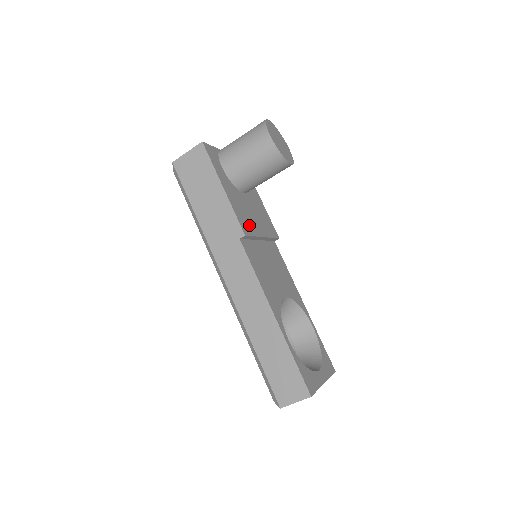
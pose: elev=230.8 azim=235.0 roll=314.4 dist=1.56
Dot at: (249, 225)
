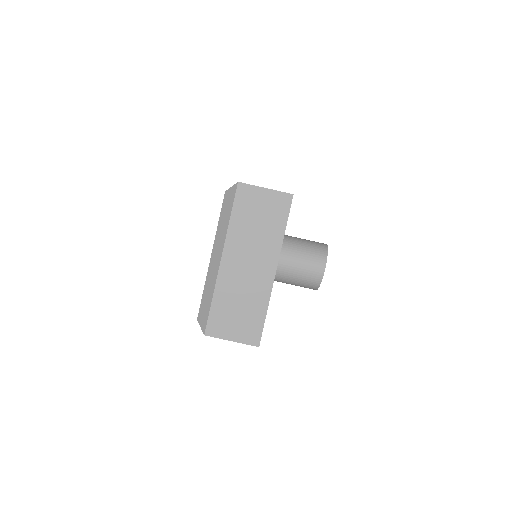
Dot at: occluded
